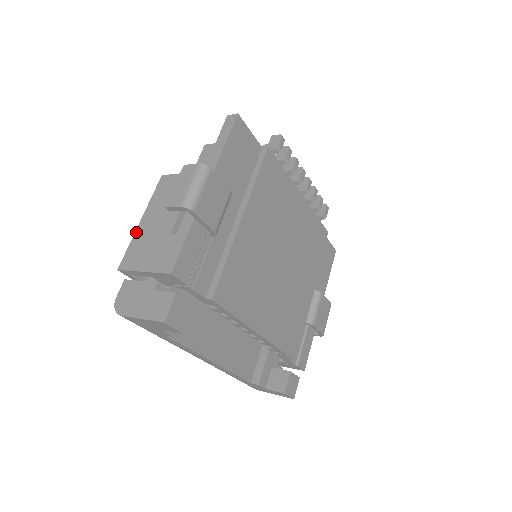
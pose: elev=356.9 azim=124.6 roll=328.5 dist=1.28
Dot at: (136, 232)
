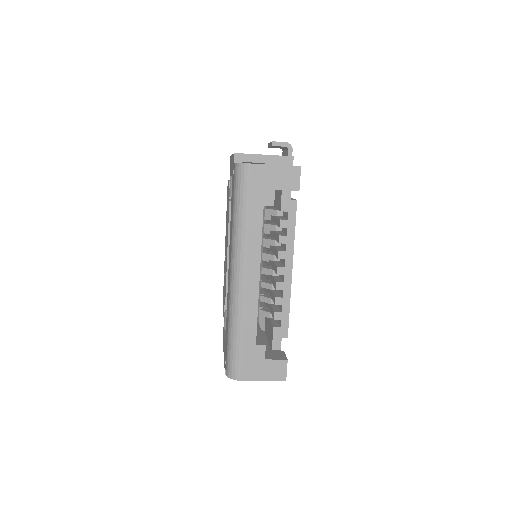
Dot at: occluded
